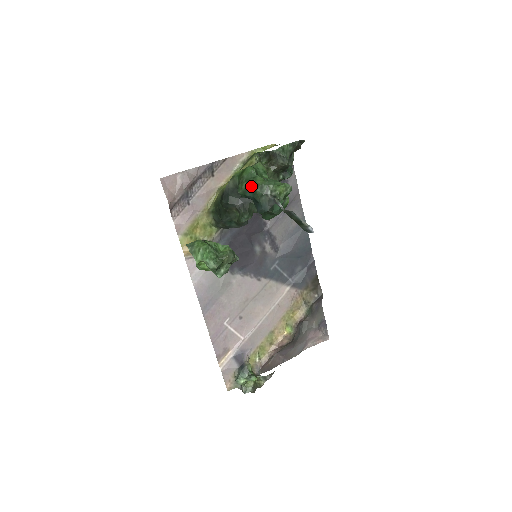
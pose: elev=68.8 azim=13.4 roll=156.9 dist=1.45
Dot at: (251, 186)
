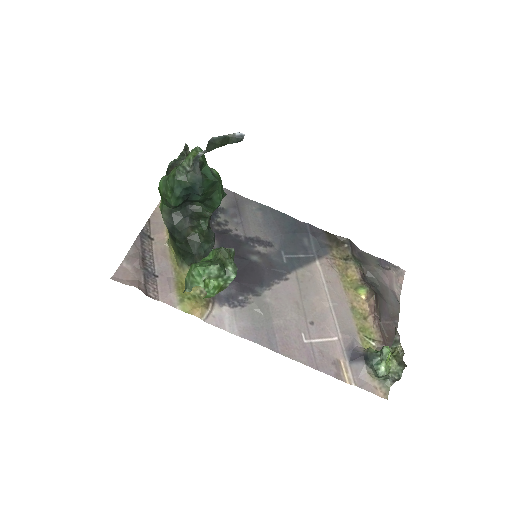
Dot at: (172, 183)
